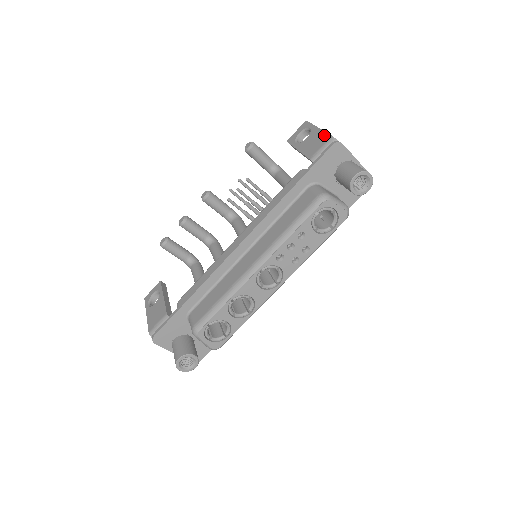
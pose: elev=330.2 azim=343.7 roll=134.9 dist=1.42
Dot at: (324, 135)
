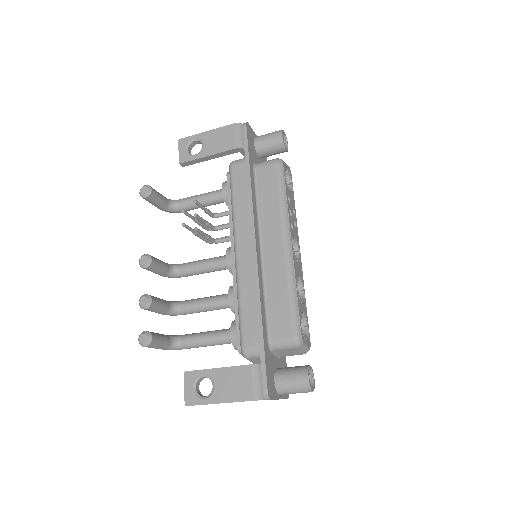
Dot at: (224, 129)
